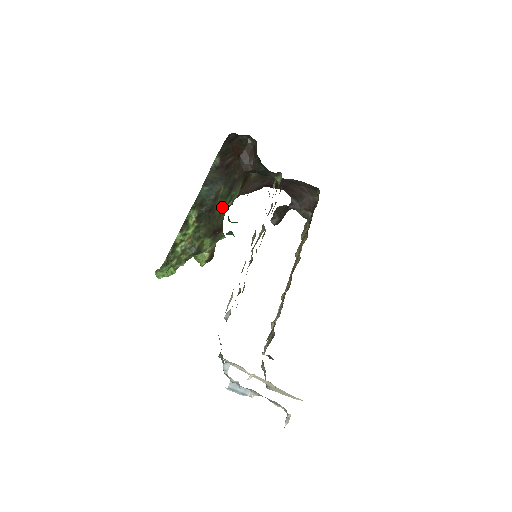
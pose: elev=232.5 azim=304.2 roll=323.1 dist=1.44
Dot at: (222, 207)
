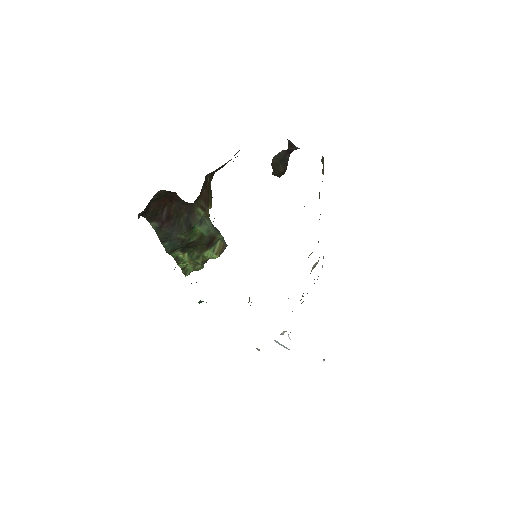
Dot at: (196, 237)
